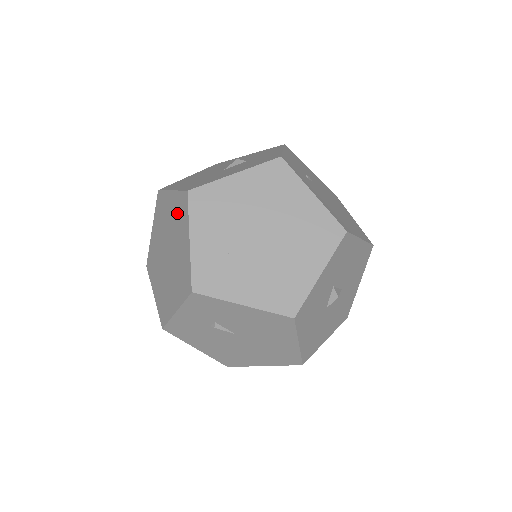
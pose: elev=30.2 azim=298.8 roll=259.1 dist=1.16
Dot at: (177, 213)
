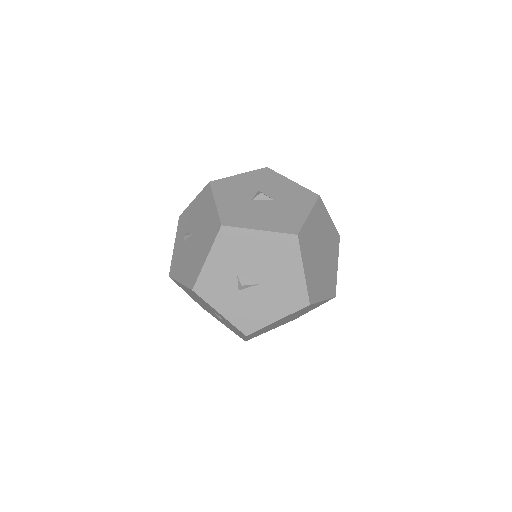
Dot at: occluded
